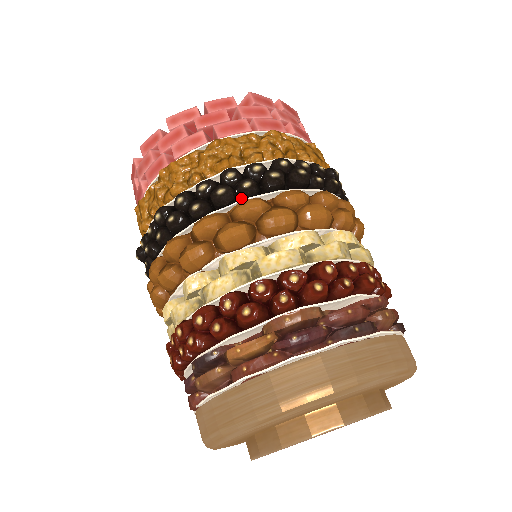
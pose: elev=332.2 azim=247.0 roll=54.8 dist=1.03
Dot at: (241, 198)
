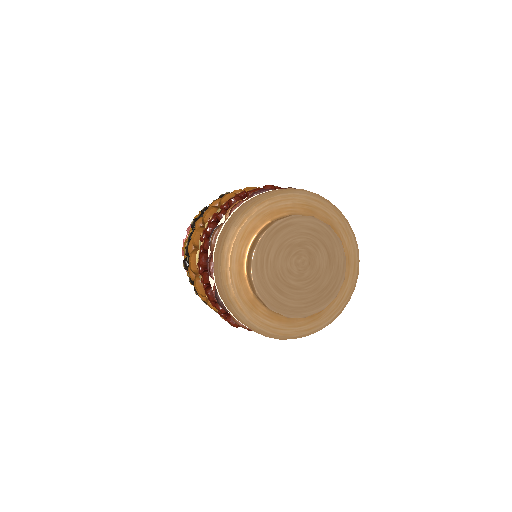
Dot at: occluded
